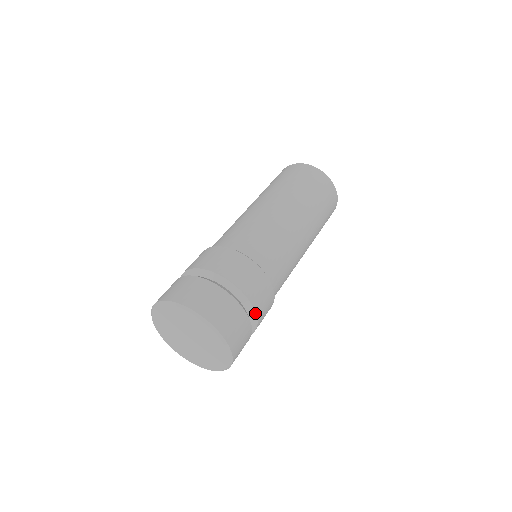
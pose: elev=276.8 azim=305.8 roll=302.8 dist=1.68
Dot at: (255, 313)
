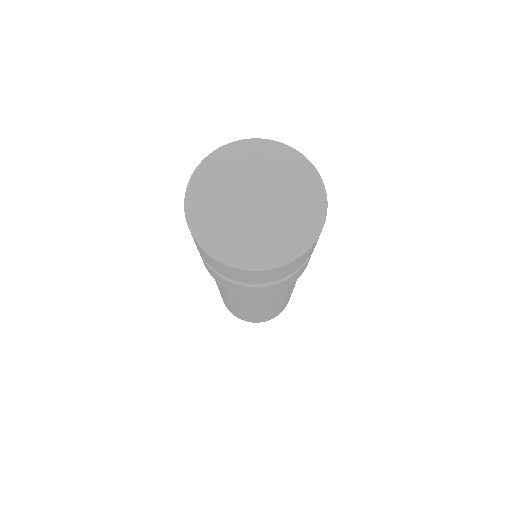
Dot at: occluded
